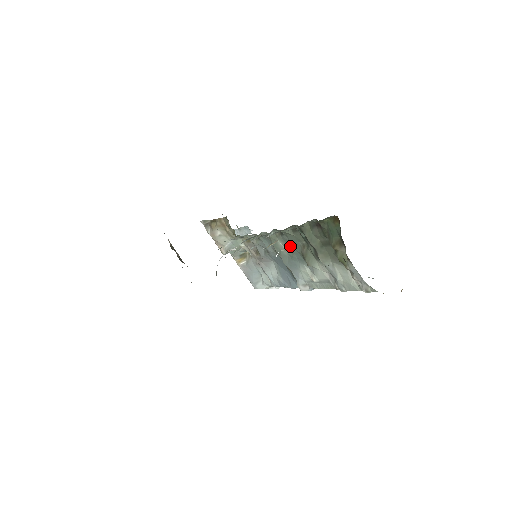
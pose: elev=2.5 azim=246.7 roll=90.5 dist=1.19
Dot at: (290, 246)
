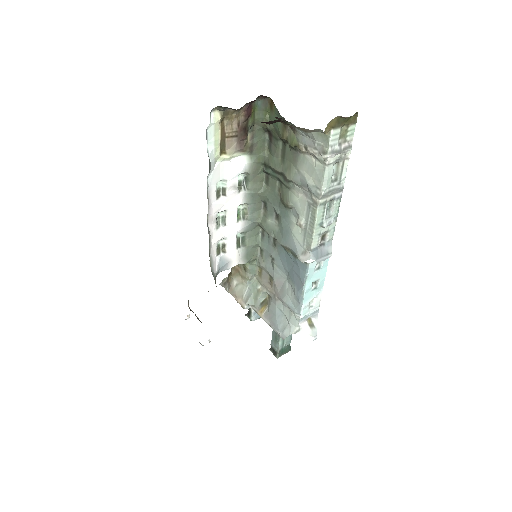
Dot at: (275, 211)
